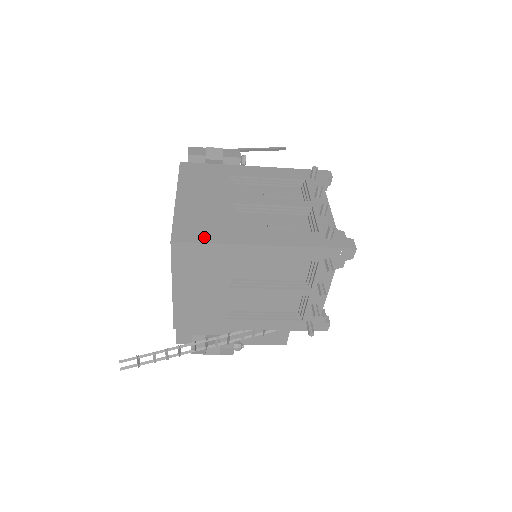
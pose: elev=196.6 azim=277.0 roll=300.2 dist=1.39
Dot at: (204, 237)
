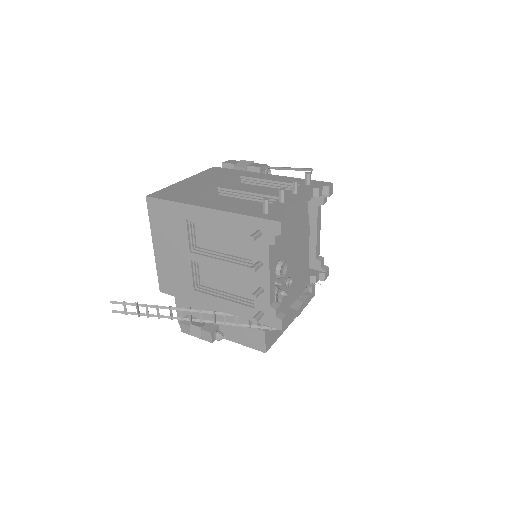
Dot at: (170, 198)
